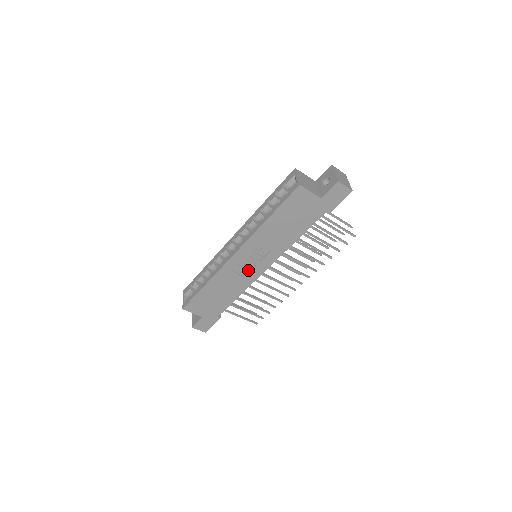
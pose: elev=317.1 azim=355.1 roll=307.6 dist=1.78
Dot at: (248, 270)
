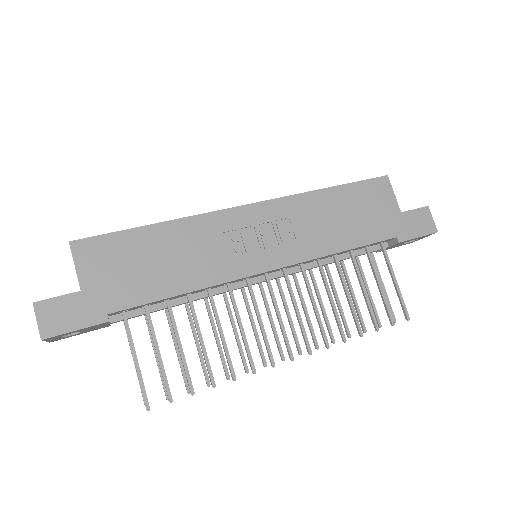
Dot at: (243, 249)
